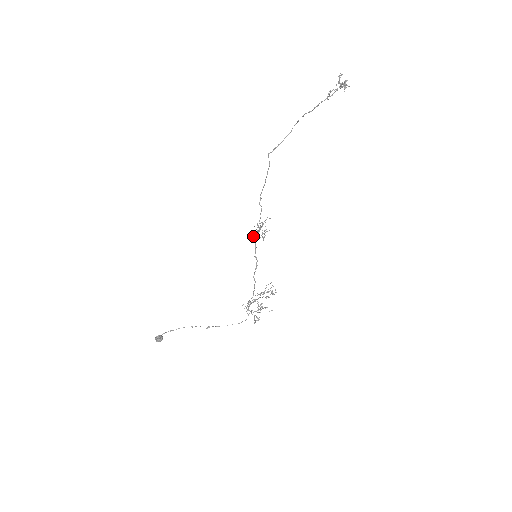
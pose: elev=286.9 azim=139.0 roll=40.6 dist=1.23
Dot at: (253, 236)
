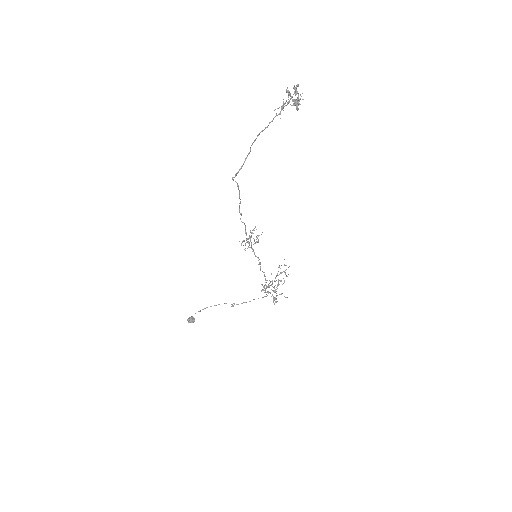
Dot at: occluded
